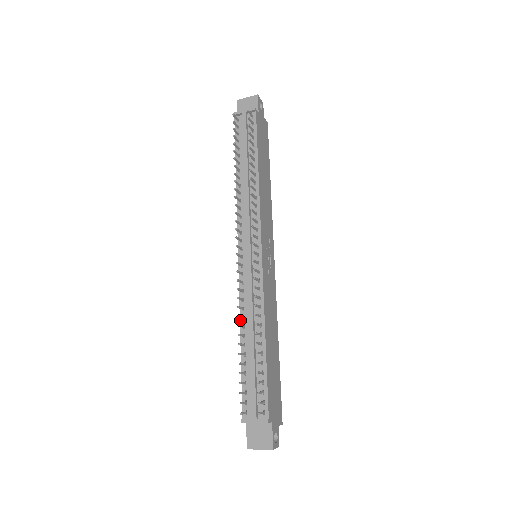
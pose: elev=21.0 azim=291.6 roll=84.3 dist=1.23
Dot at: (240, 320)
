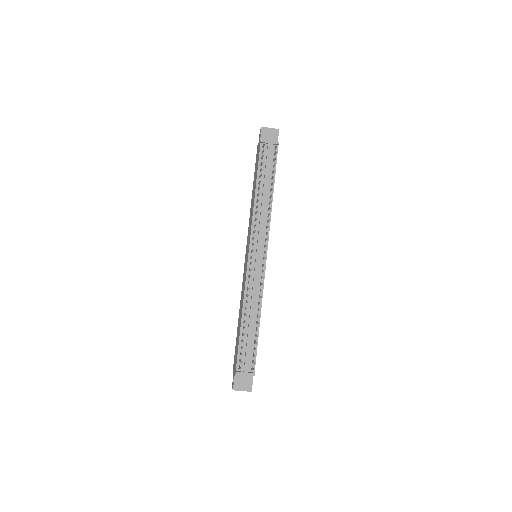
Dot at: (243, 303)
